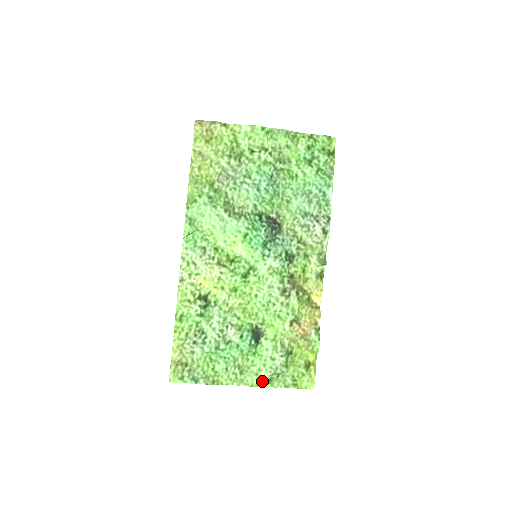
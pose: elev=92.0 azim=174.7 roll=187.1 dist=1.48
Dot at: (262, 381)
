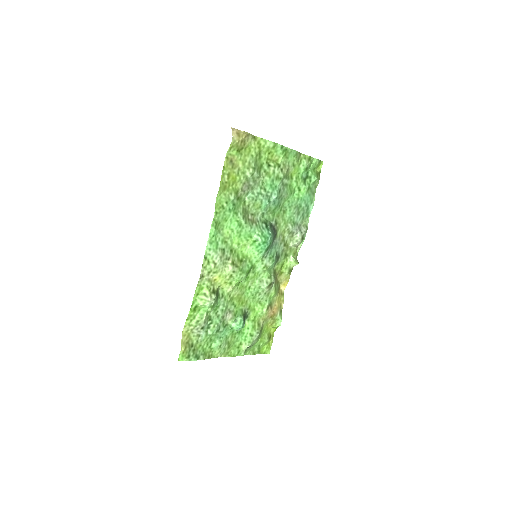
Dot at: (241, 352)
